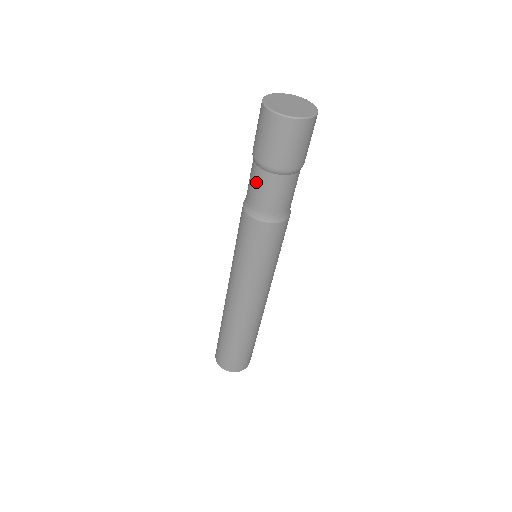
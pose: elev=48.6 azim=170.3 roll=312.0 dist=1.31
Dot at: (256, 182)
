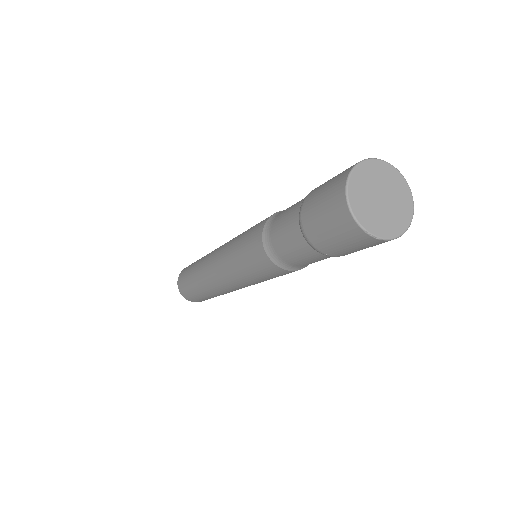
Dot at: (299, 252)
